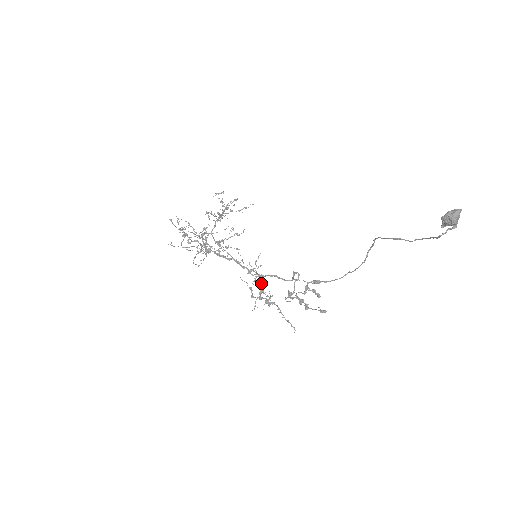
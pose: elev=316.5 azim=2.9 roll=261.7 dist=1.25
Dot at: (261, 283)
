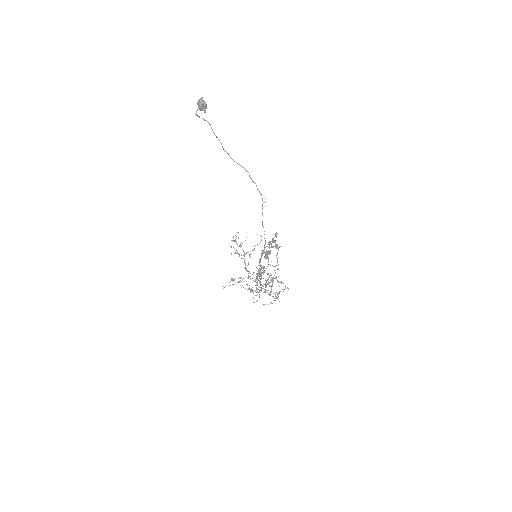
Dot at: (260, 269)
